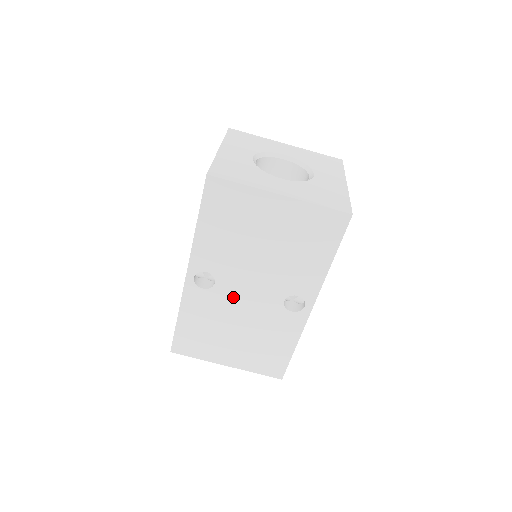
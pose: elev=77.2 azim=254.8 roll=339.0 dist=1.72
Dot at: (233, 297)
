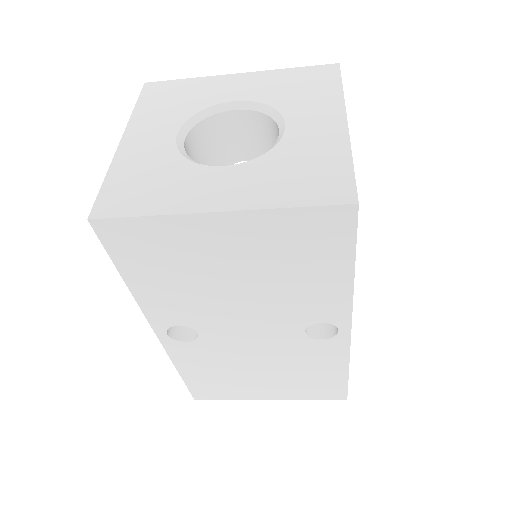
Dot at: (232, 341)
